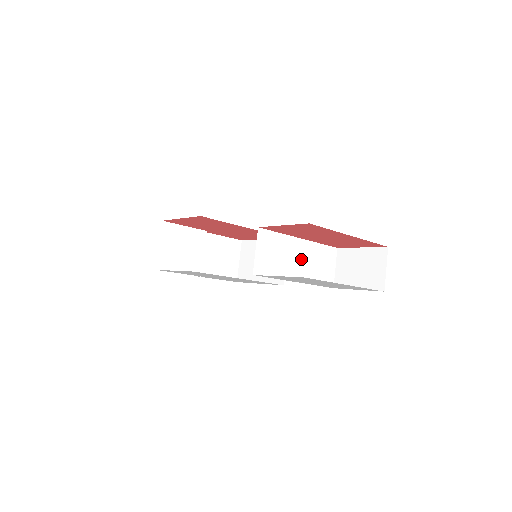
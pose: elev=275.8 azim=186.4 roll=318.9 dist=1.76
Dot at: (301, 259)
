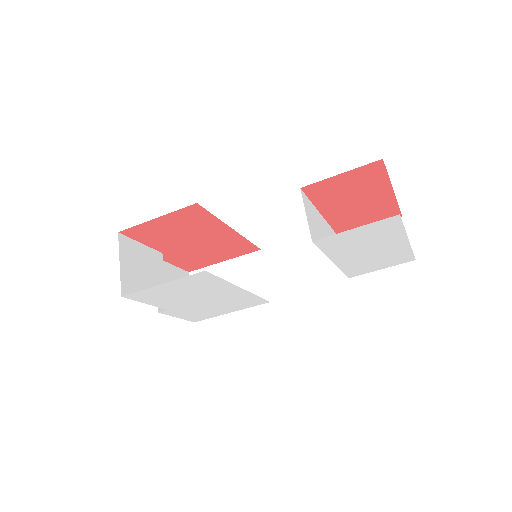
Dot at: occluded
